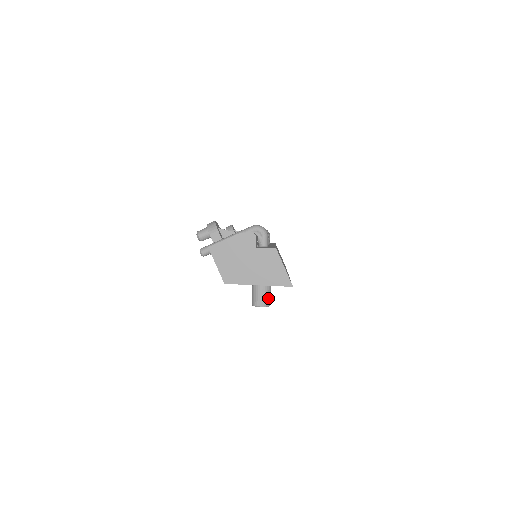
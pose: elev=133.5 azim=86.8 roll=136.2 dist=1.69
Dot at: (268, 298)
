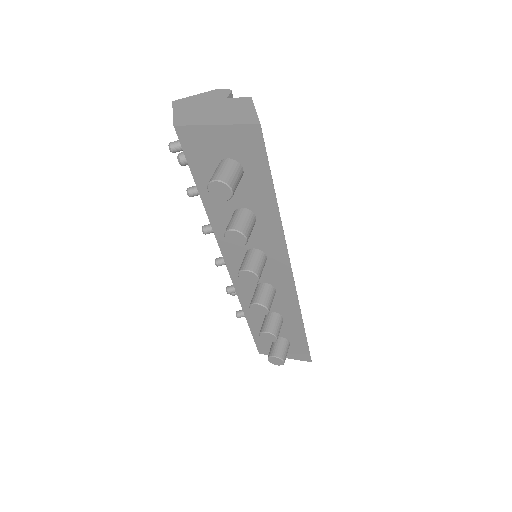
Dot at: (231, 177)
